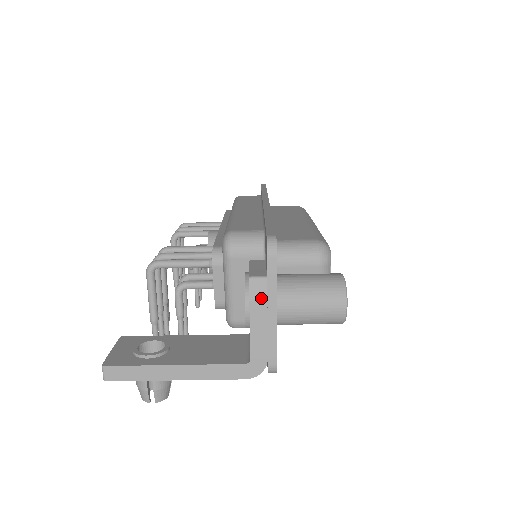
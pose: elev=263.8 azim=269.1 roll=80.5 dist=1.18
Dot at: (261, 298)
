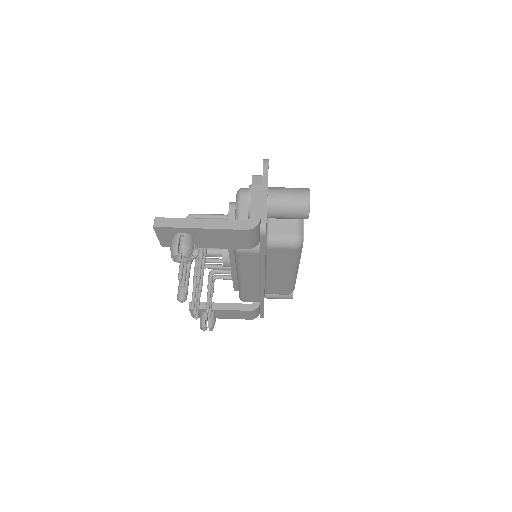
Dot at: (258, 184)
